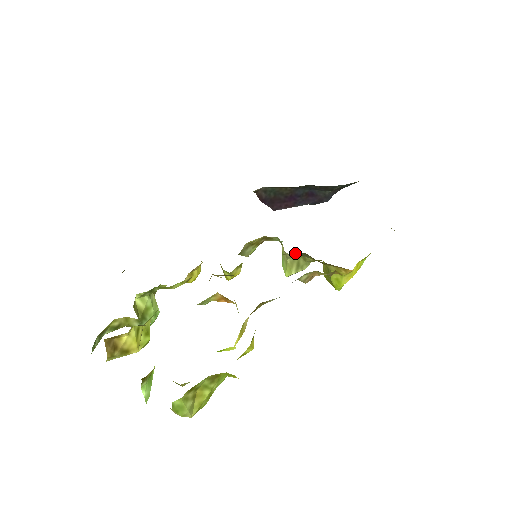
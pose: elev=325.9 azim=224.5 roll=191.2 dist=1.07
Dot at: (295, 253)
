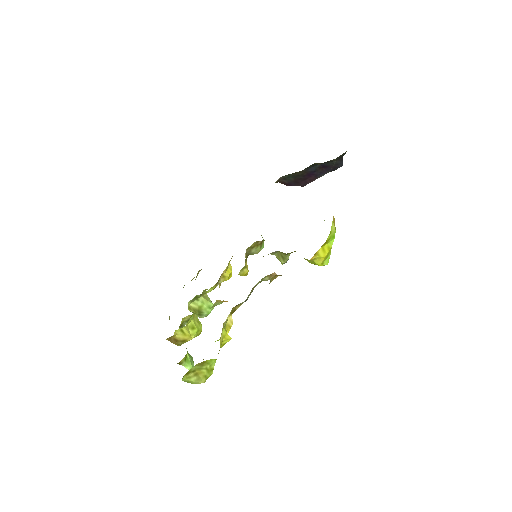
Dot at: (274, 252)
